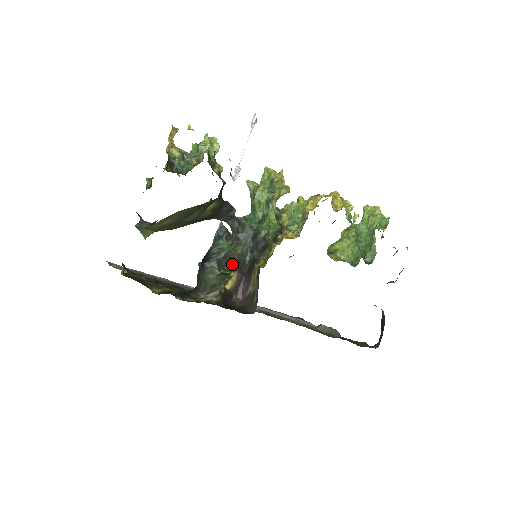
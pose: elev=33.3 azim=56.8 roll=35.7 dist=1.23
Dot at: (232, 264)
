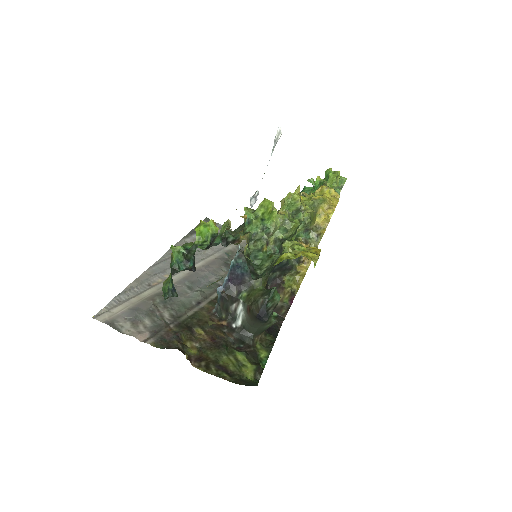
Dot at: occluded
